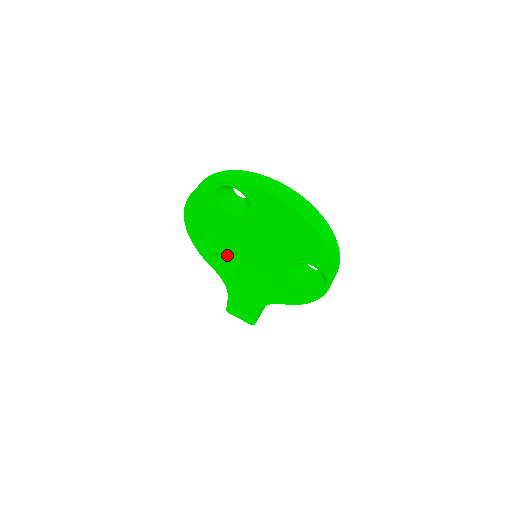
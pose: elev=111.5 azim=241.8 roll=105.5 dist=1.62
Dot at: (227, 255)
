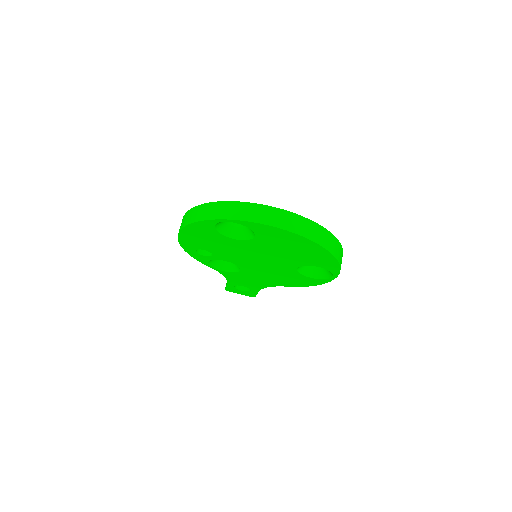
Dot at: (227, 261)
